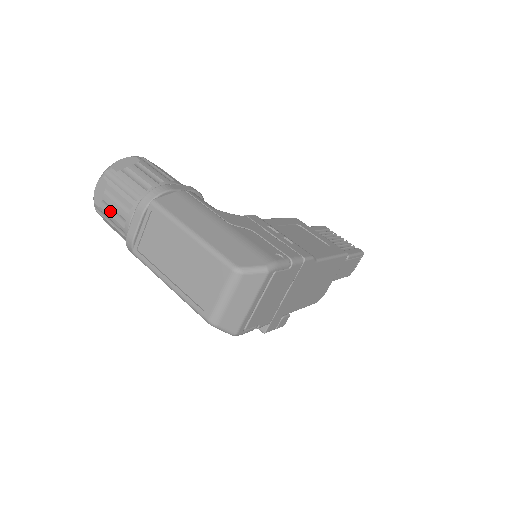
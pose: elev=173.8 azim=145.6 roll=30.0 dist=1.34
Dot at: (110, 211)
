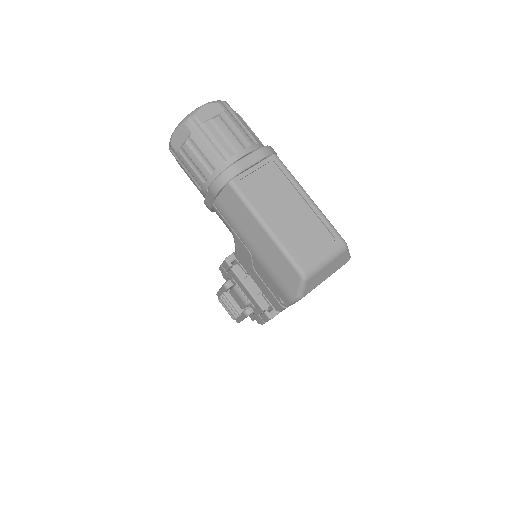
Dot at: (217, 134)
